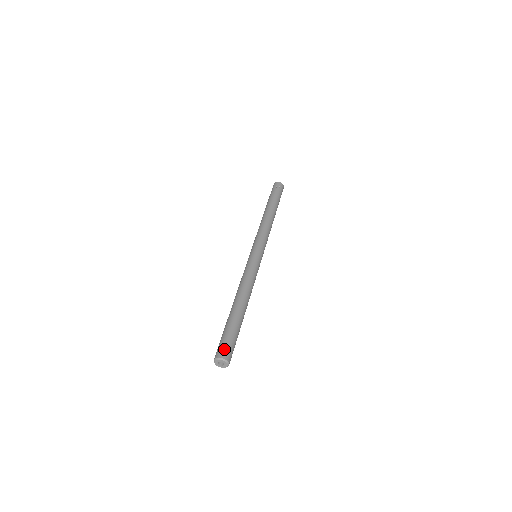
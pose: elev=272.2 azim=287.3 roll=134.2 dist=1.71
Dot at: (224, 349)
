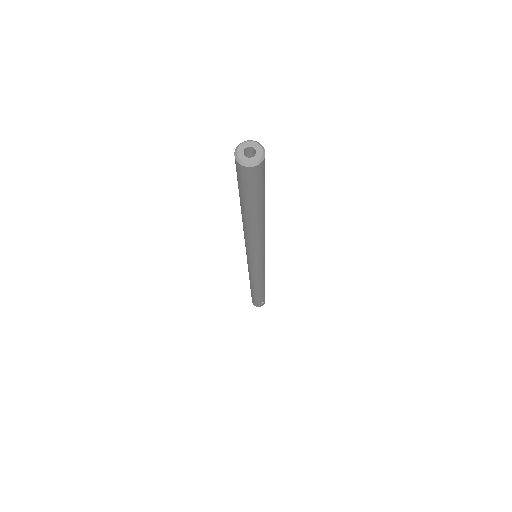
Dot at: occluded
